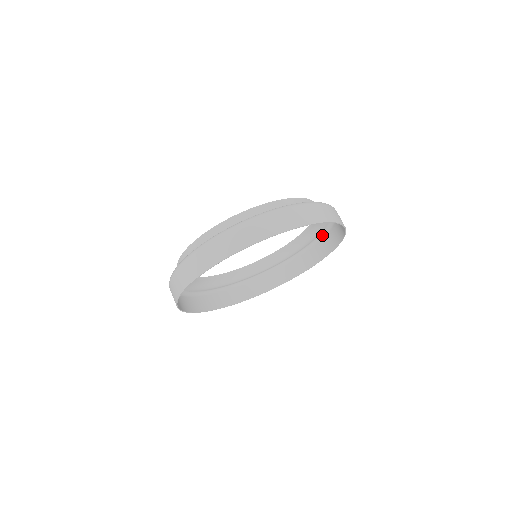
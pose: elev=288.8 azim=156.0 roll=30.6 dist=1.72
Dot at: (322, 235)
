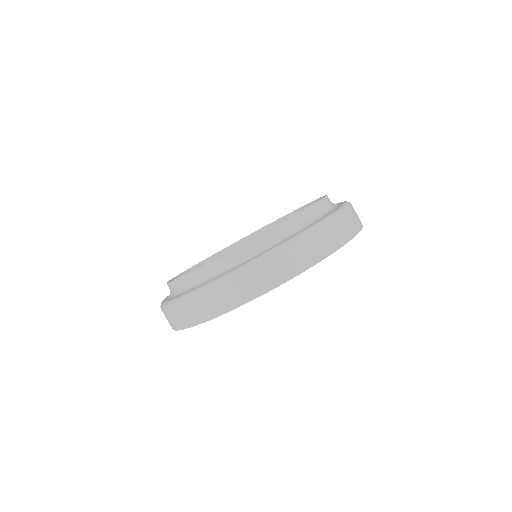
Dot at: (346, 206)
